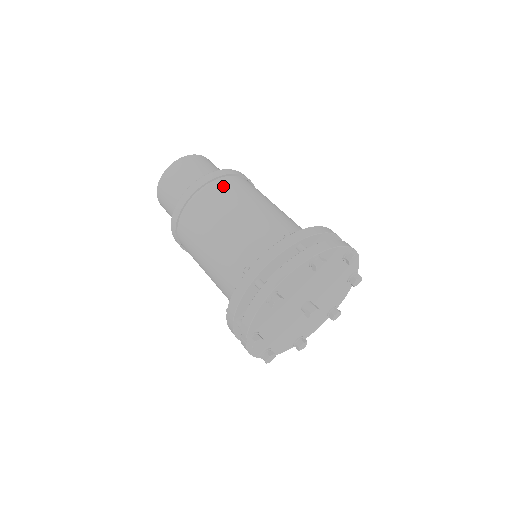
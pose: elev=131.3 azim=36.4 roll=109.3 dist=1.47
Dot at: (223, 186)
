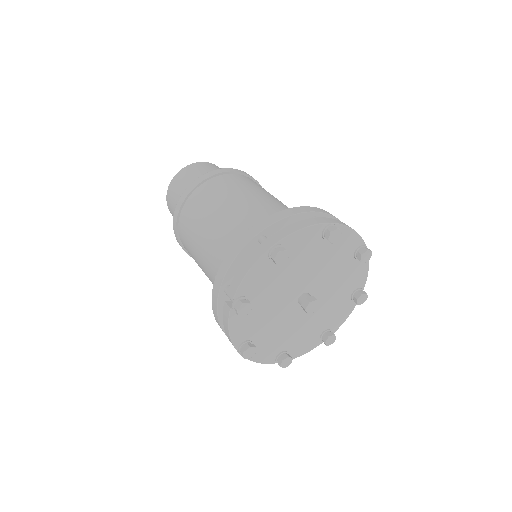
Dot at: (241, 178)
